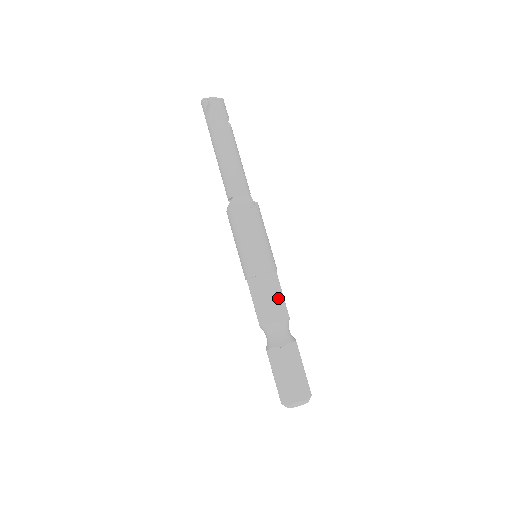
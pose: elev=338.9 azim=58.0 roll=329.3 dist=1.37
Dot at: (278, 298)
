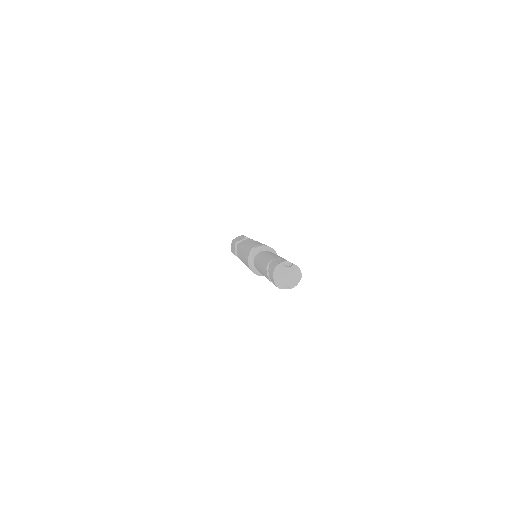
Dot at: occluded
